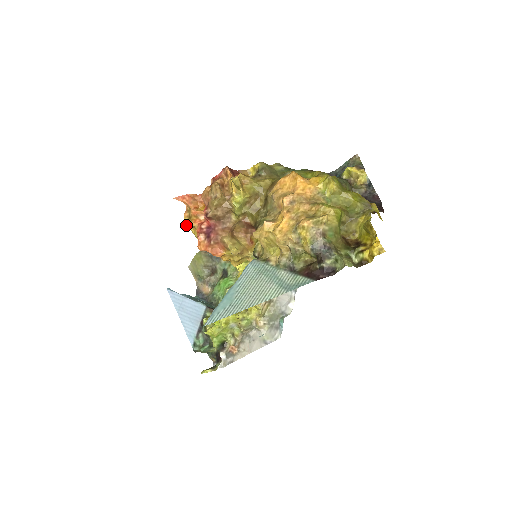
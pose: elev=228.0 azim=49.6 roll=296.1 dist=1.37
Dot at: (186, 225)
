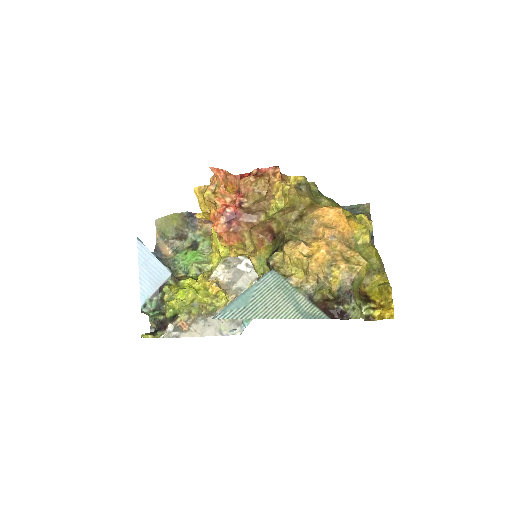
Dot at: (207, 198)
